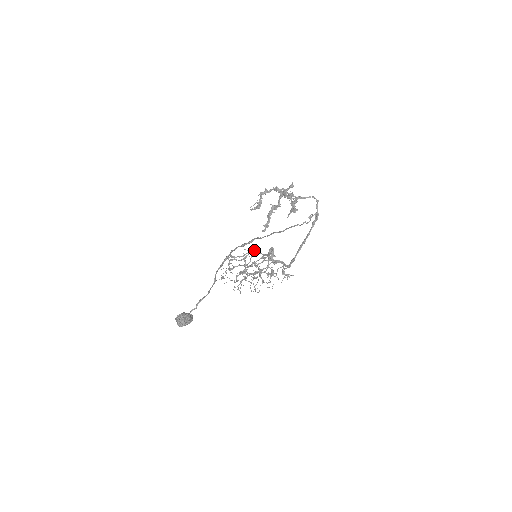
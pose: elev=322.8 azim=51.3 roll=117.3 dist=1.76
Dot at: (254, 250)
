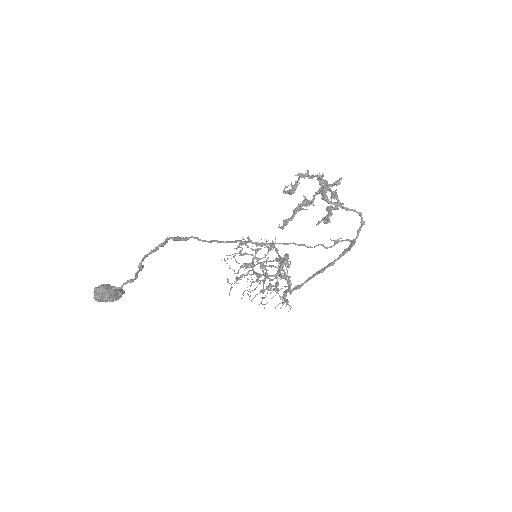
Dot at: (273, 245)
